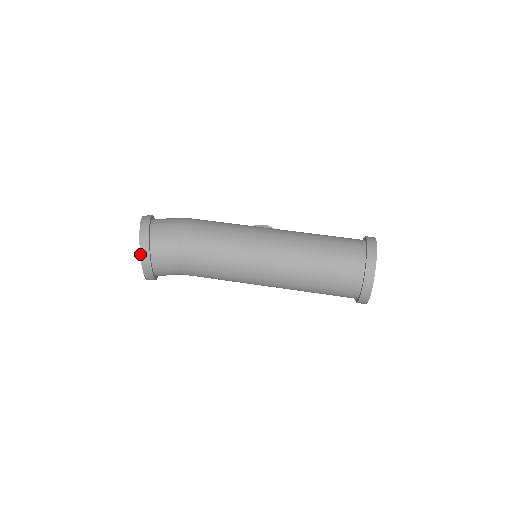
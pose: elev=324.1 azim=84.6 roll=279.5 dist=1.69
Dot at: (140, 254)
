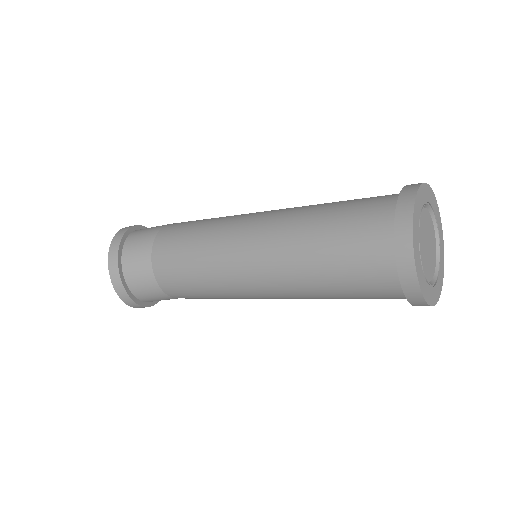
Dot at: (108, 256)
